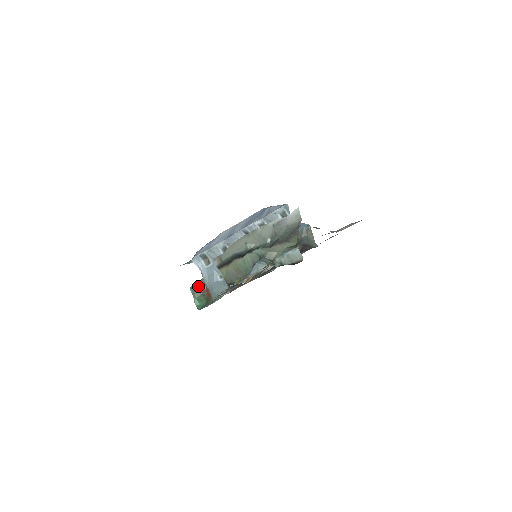
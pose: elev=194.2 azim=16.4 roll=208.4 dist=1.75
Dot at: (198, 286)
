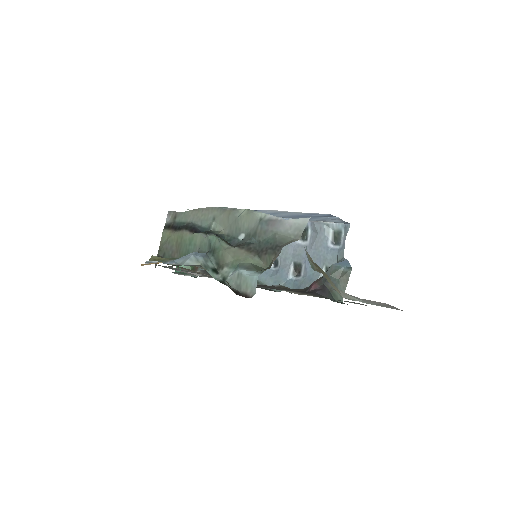
Dot at: occluded
